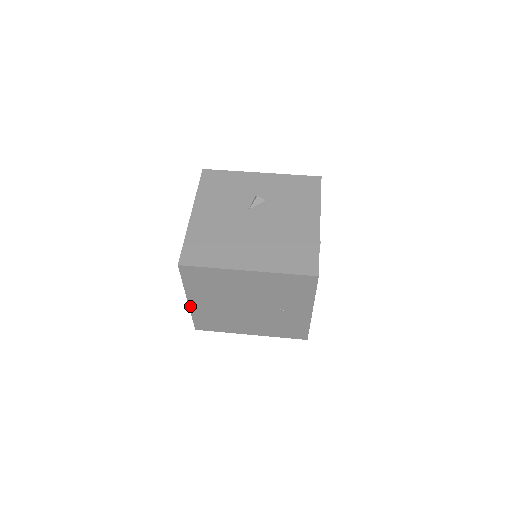
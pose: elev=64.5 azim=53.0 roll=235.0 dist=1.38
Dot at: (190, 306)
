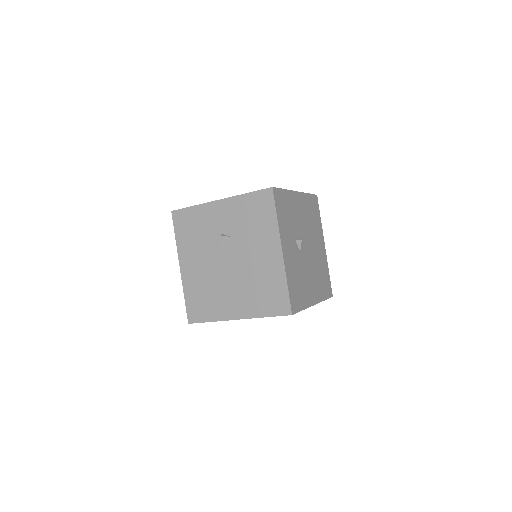
Dot at: occluded
